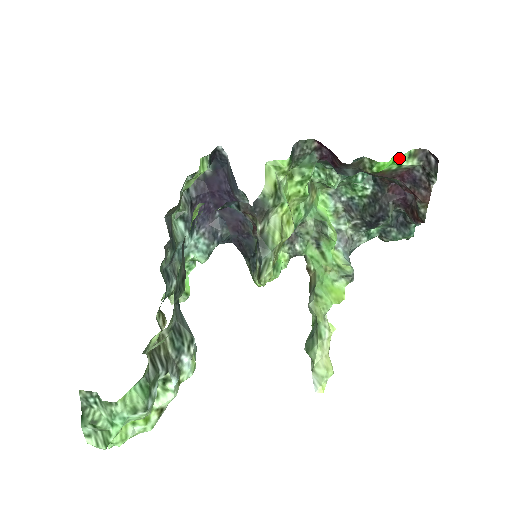
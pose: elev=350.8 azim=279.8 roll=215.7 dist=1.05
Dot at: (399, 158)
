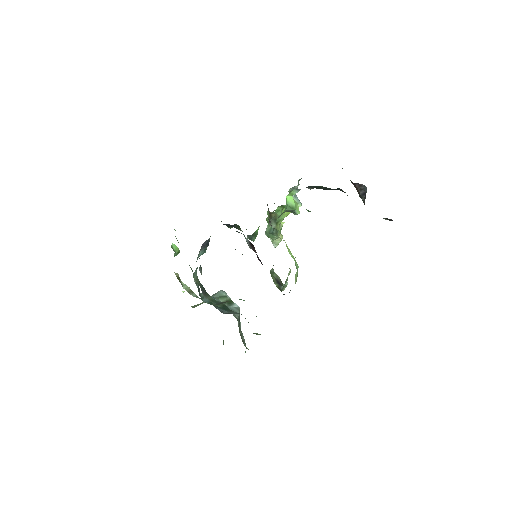
Dot at: occluded
